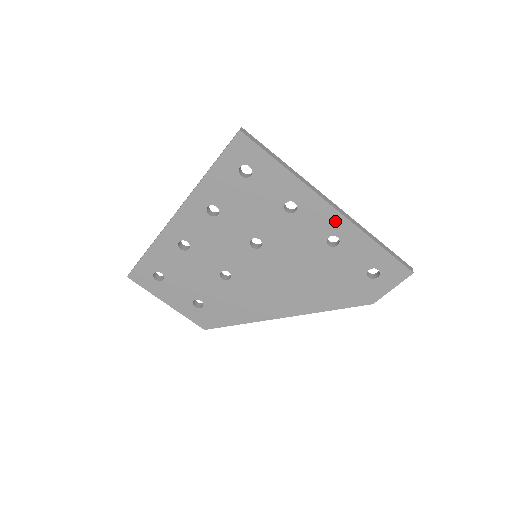
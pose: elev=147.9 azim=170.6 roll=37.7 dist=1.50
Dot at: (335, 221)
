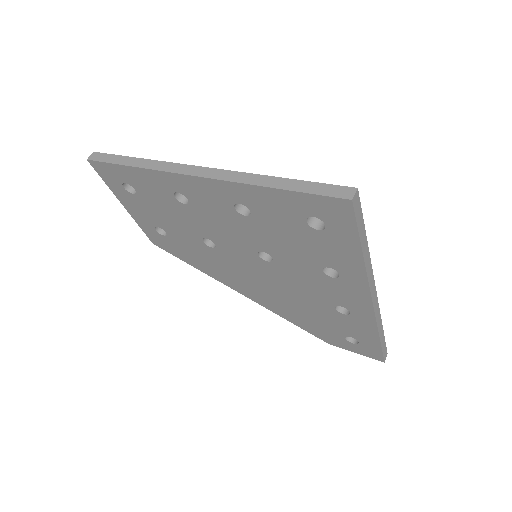
Dot at: (362, 308)
